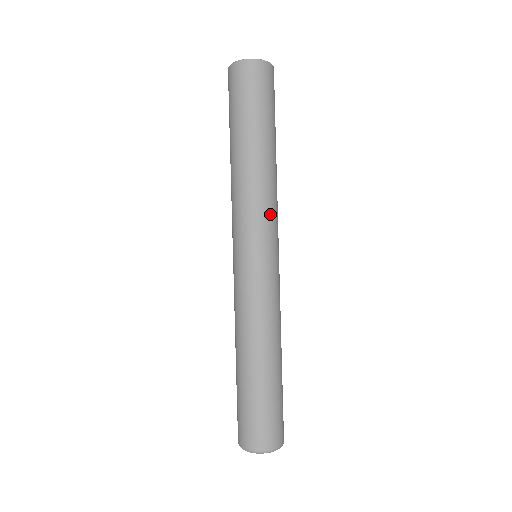
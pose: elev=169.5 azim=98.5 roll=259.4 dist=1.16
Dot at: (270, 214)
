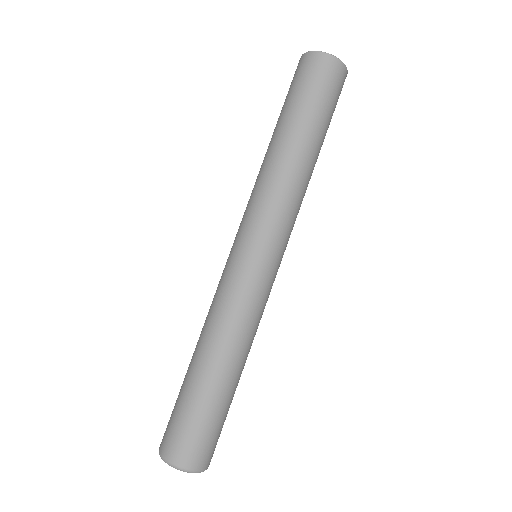
Dot at: occluded
